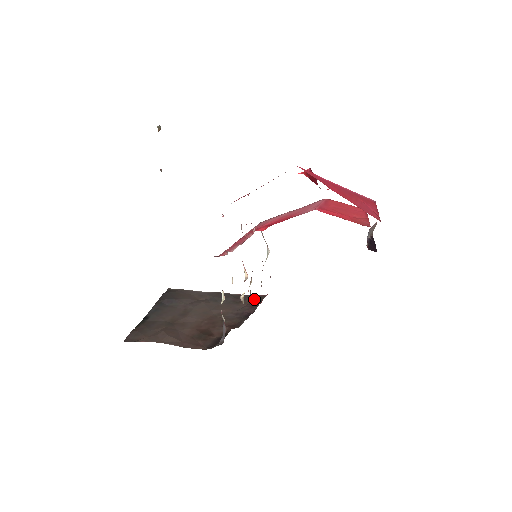
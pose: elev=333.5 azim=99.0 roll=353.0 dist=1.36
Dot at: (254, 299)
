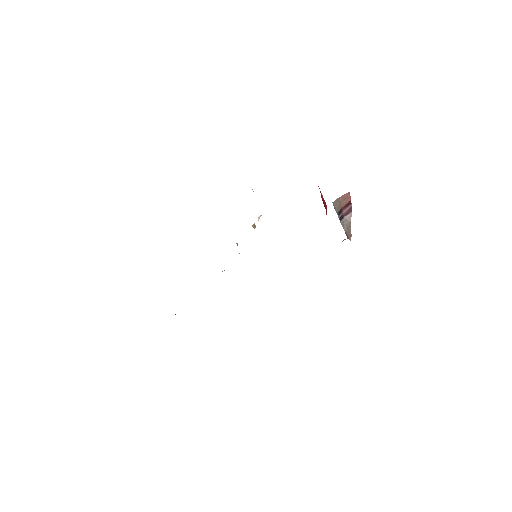
Dot at: occluded
